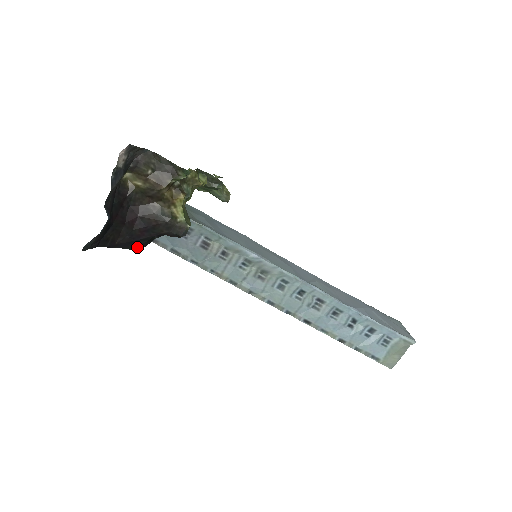
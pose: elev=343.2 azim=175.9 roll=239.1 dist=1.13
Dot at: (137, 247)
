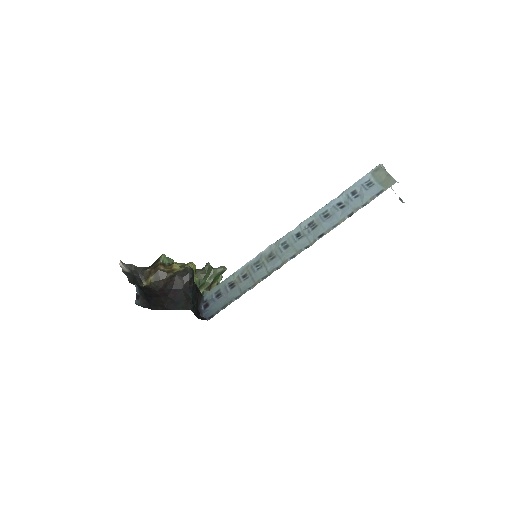
Dot at: (185, 307)
